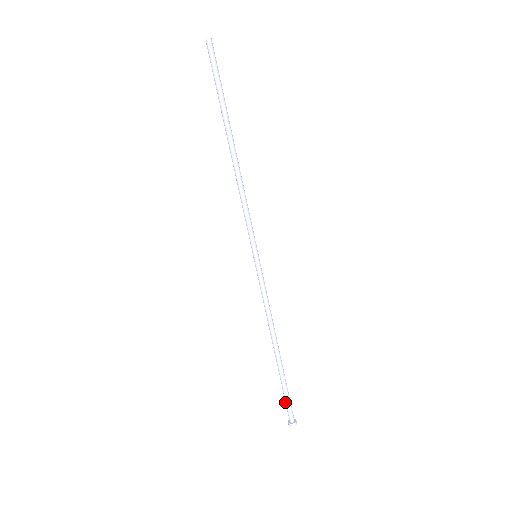
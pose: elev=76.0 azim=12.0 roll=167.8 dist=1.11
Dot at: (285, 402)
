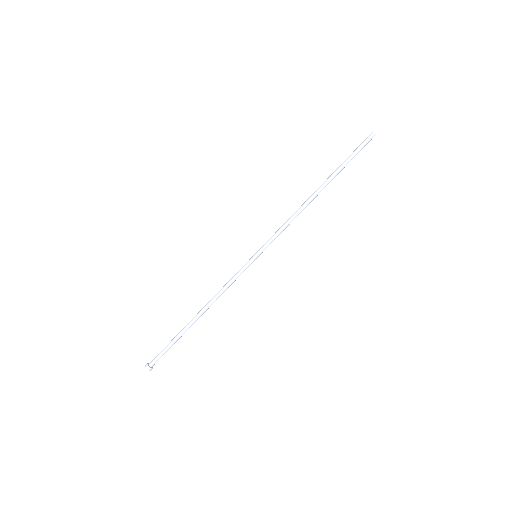
Dot at: (162, 351)
